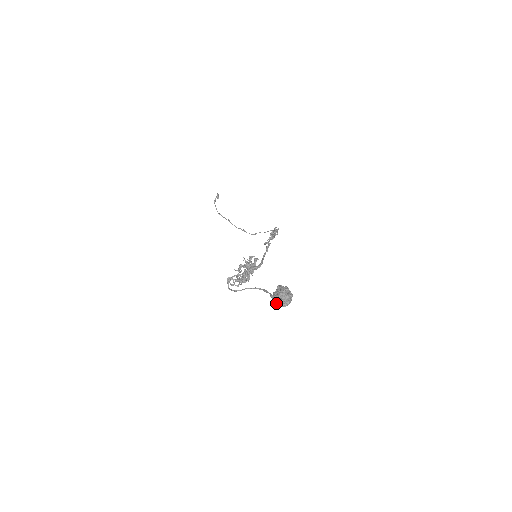
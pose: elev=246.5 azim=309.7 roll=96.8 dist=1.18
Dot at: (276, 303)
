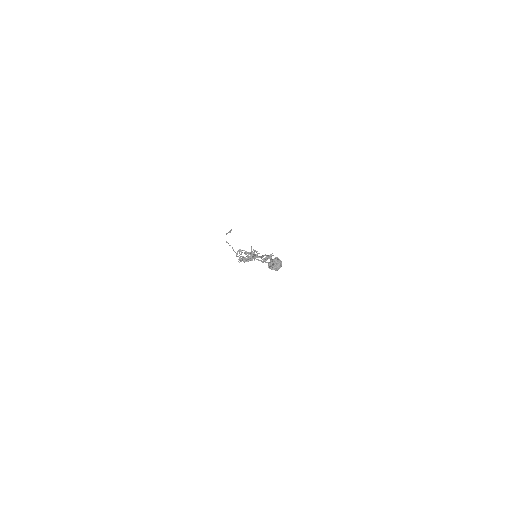
Dot at: (270, 265)
